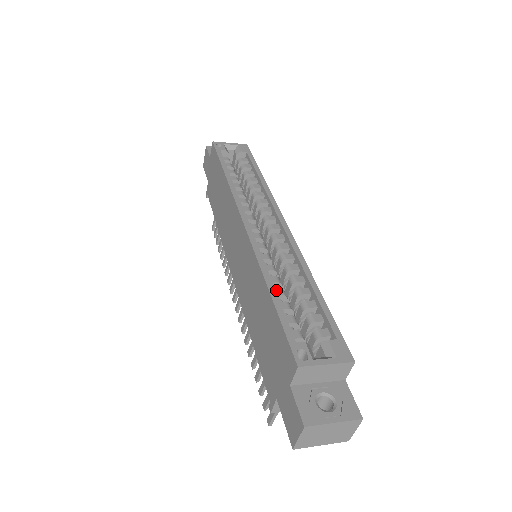
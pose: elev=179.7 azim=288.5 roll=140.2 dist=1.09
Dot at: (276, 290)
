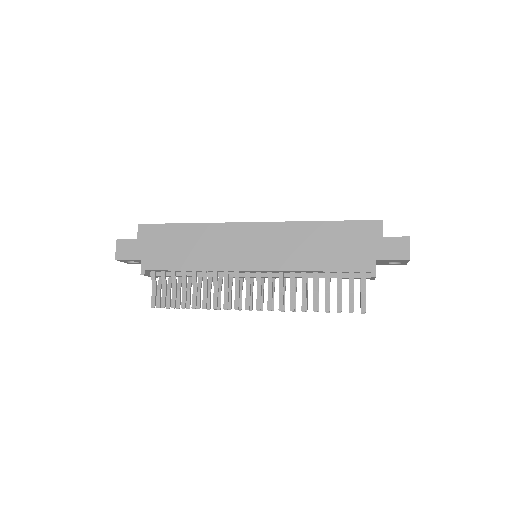
Dot at: occluded
